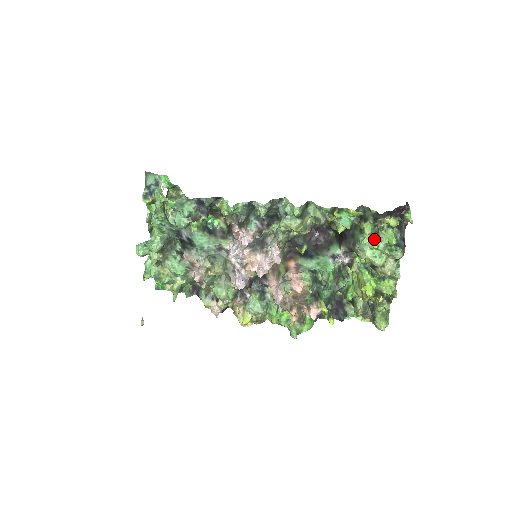
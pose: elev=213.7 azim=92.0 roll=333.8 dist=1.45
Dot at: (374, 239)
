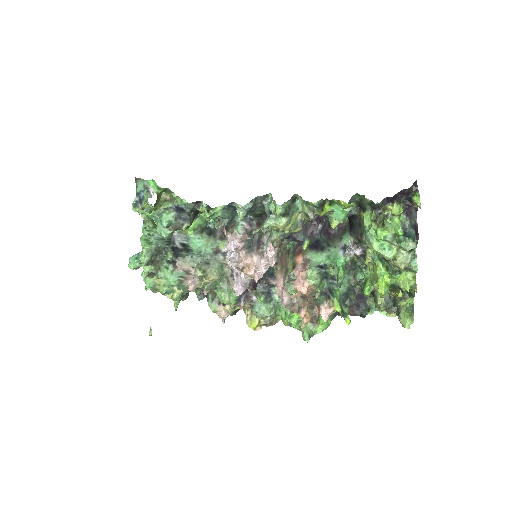
Dot at: (380, 229)
